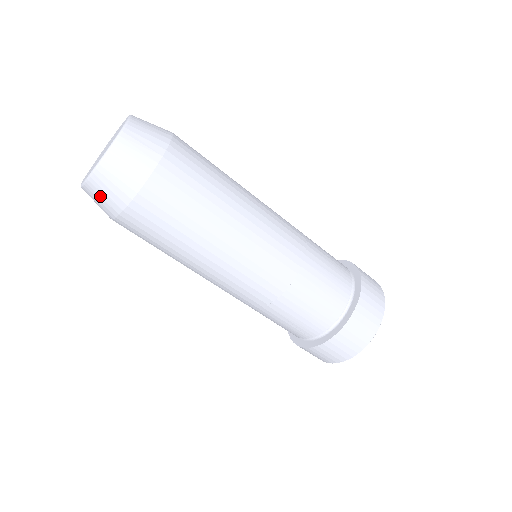
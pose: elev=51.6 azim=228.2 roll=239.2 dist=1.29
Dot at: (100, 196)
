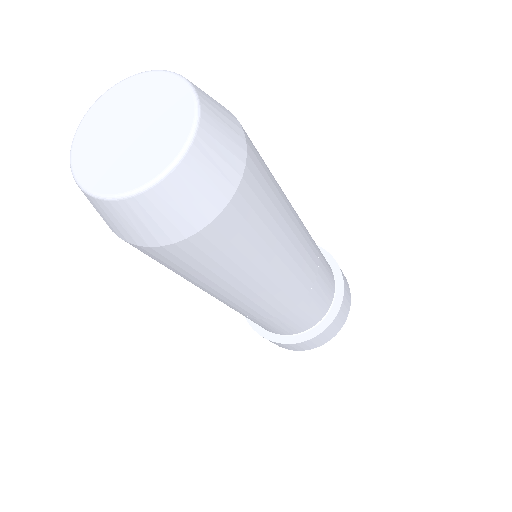
Dot at: occluded
